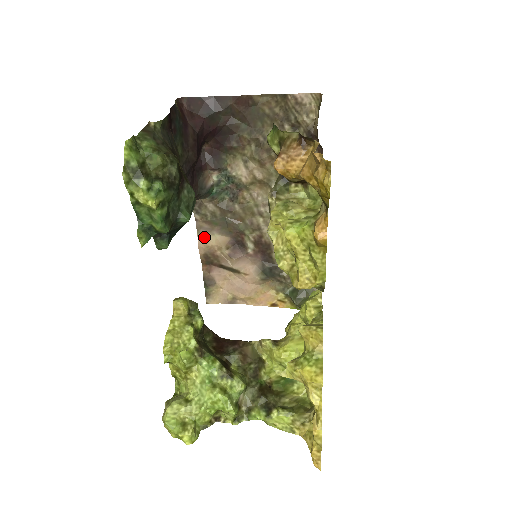
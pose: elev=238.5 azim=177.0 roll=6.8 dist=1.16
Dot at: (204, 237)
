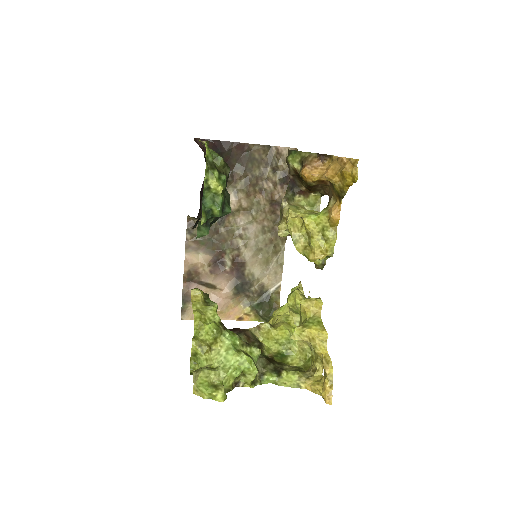
Dot at: (190, 255)
